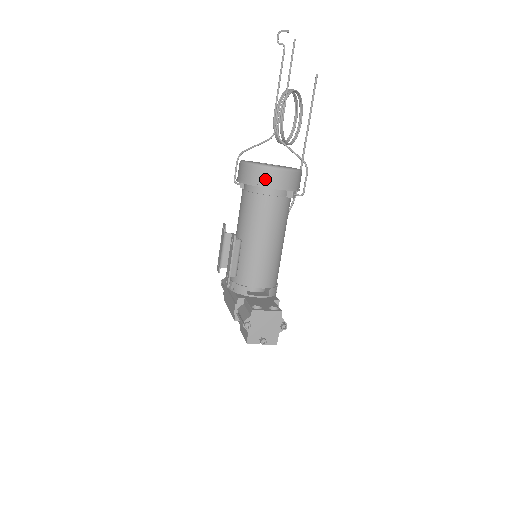
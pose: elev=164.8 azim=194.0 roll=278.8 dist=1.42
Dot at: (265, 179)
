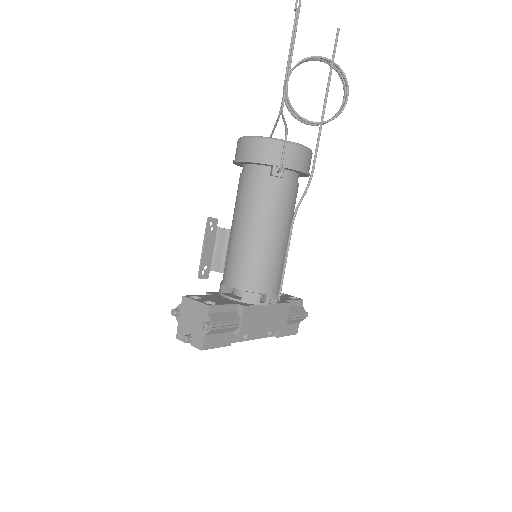
Dot at: (239, 152)
